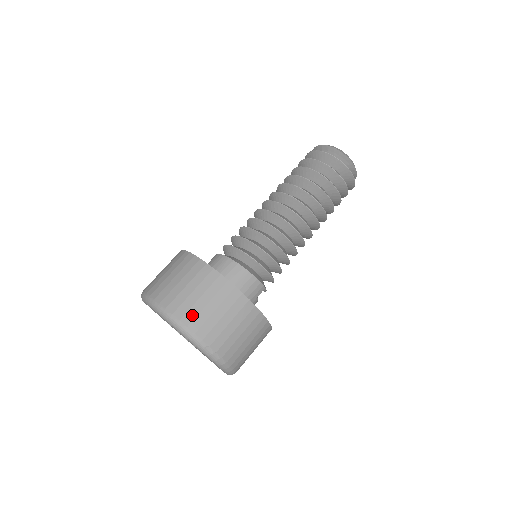
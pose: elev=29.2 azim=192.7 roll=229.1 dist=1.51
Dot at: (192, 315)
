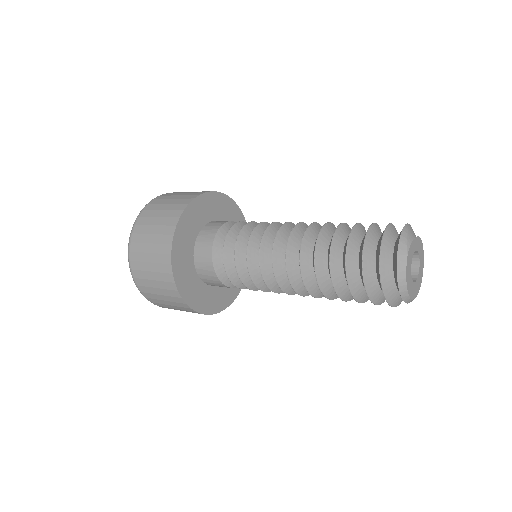
Dot at: (151, 297)
